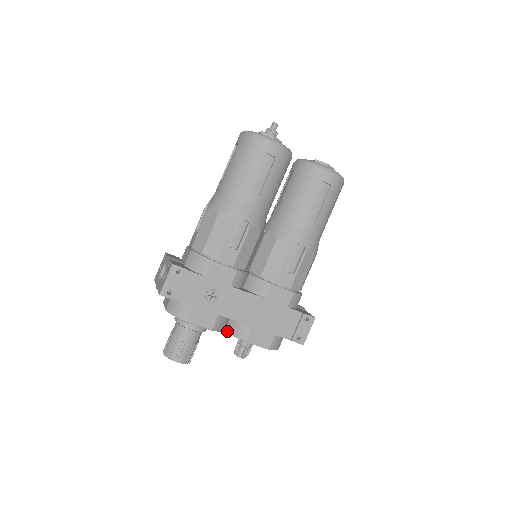
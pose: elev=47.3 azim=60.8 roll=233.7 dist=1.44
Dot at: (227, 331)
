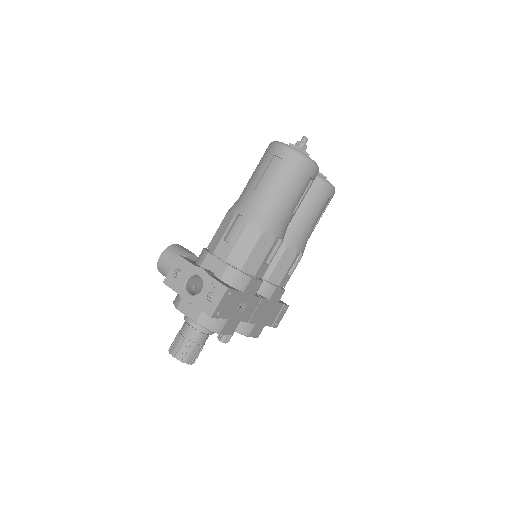
Dot at: occluded
